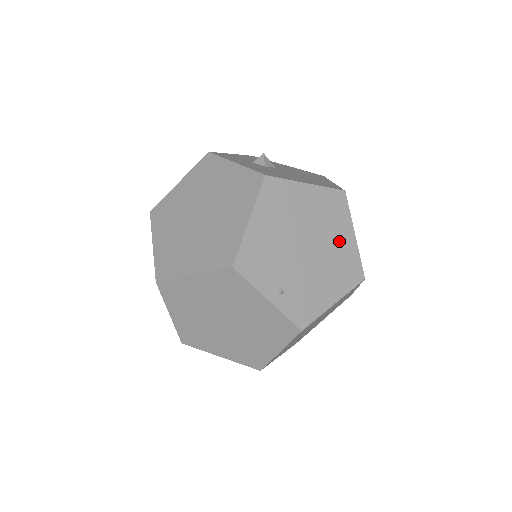
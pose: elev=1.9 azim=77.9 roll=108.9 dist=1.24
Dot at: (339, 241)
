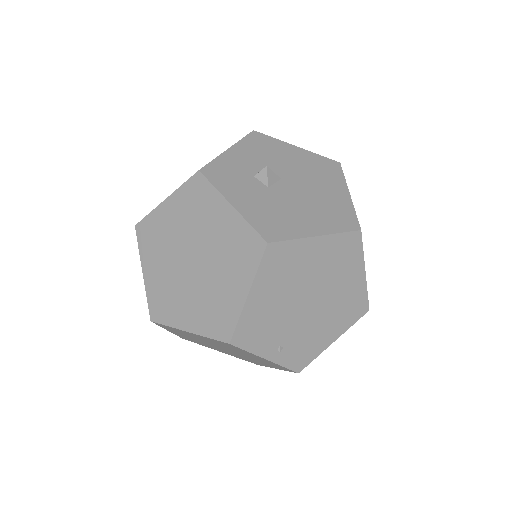
Dot at: (346, 284)
